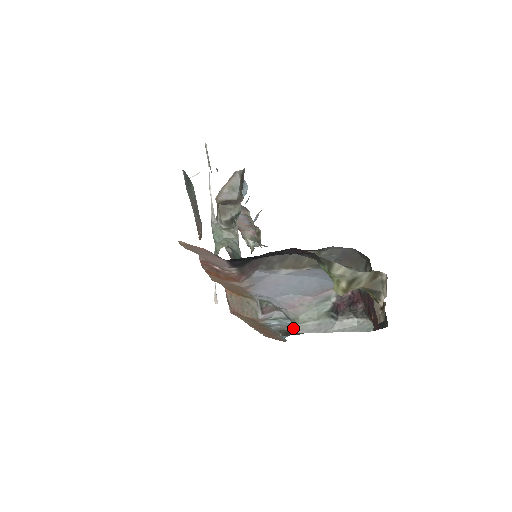
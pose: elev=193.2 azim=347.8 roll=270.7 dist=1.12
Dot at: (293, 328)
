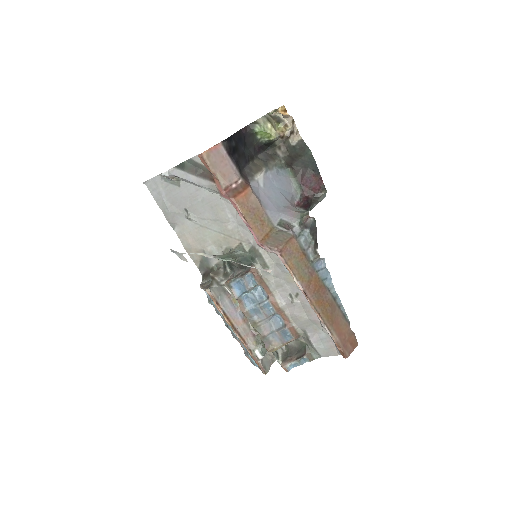
Dot at: (306, 215)
